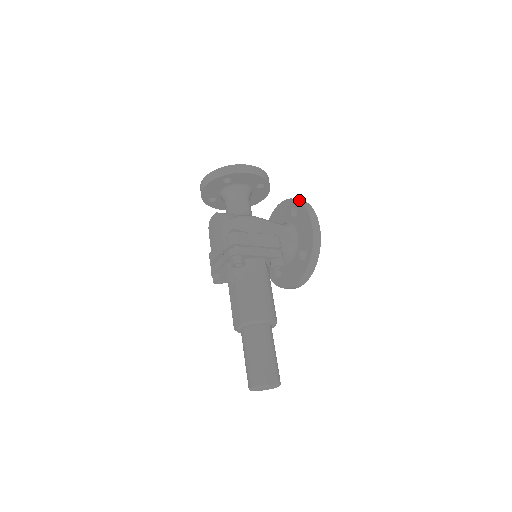
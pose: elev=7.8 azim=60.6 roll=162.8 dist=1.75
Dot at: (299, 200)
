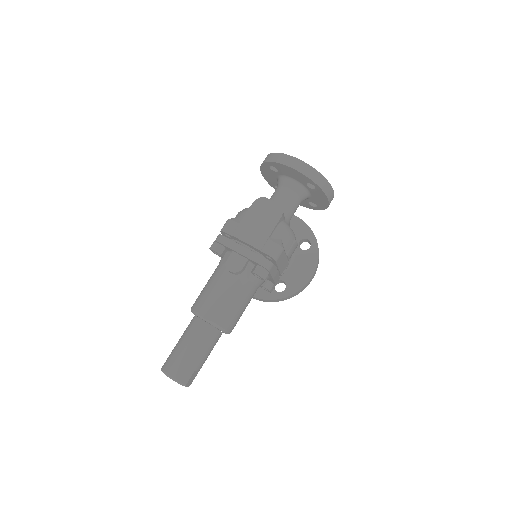
Dot at: occluded
